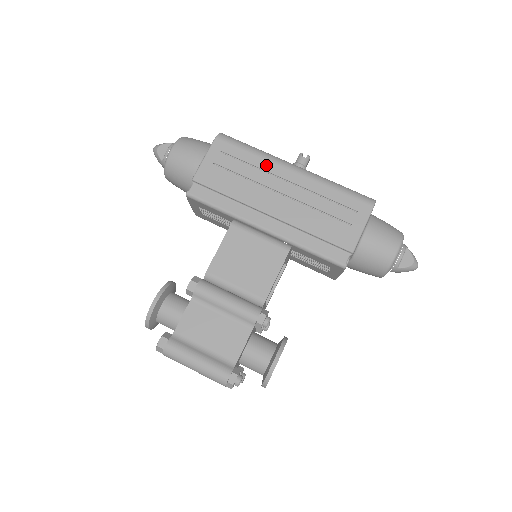
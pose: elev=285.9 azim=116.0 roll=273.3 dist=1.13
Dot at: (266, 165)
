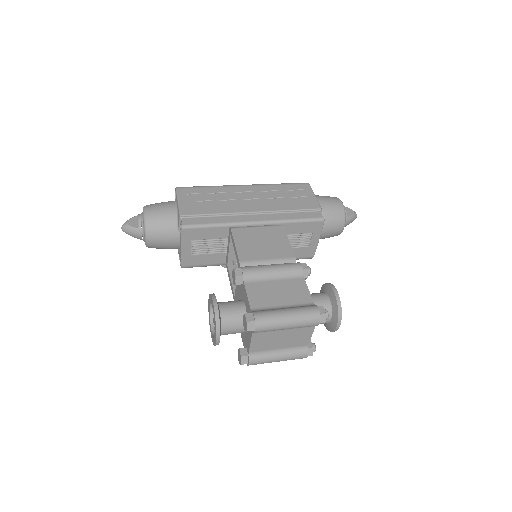
Dot at: (225, 189)
